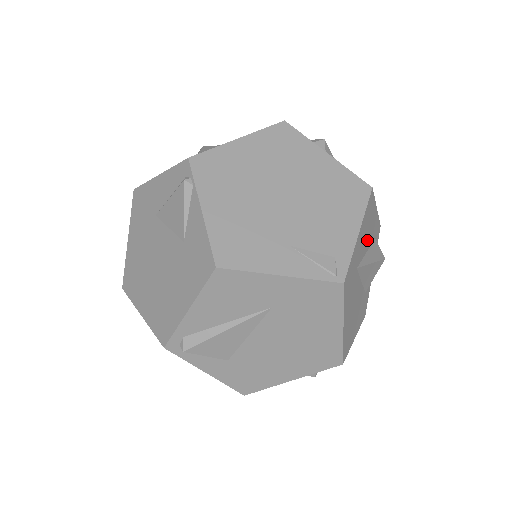
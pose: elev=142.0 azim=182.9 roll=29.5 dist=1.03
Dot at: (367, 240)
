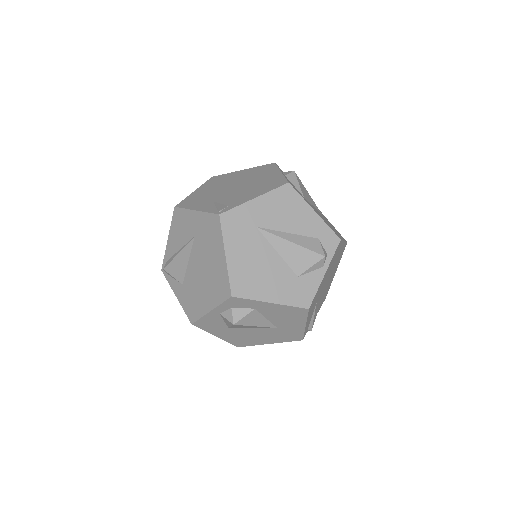
Dot at: (287, 222)
